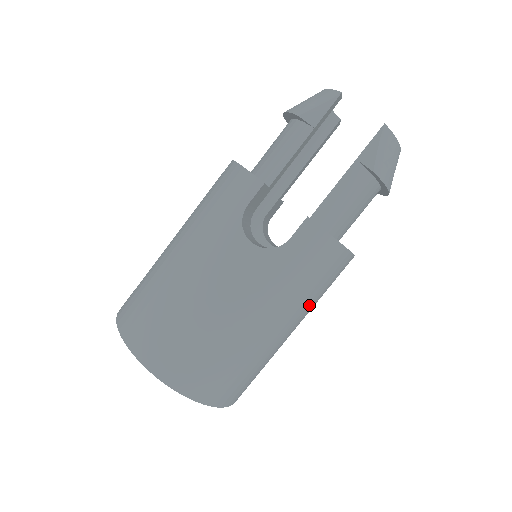
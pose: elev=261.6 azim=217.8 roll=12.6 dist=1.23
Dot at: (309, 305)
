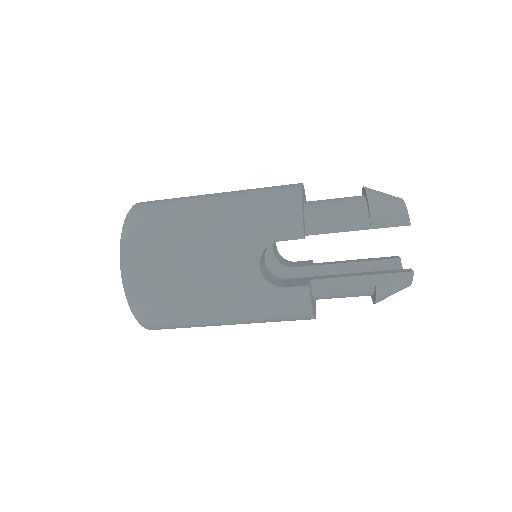
Dot at: (259, 322)
